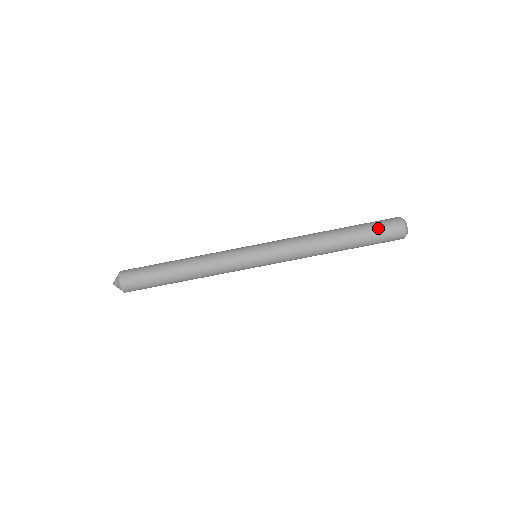
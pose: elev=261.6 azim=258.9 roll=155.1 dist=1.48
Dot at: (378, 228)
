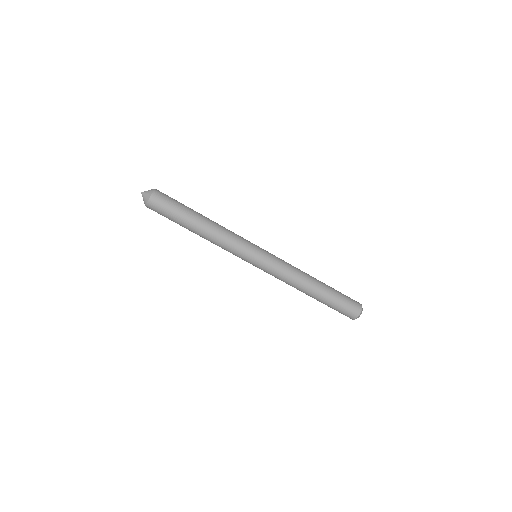
Dot at: (345, 302)
